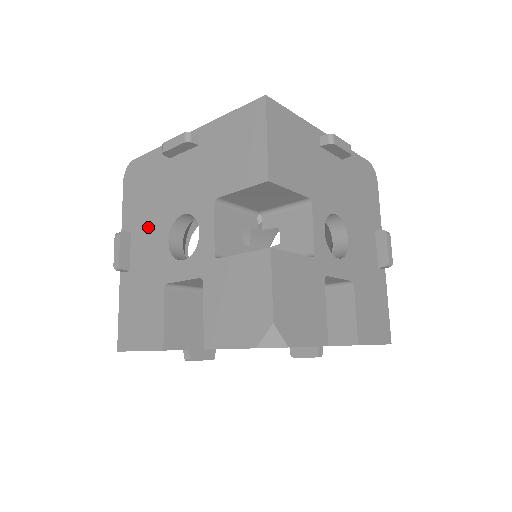
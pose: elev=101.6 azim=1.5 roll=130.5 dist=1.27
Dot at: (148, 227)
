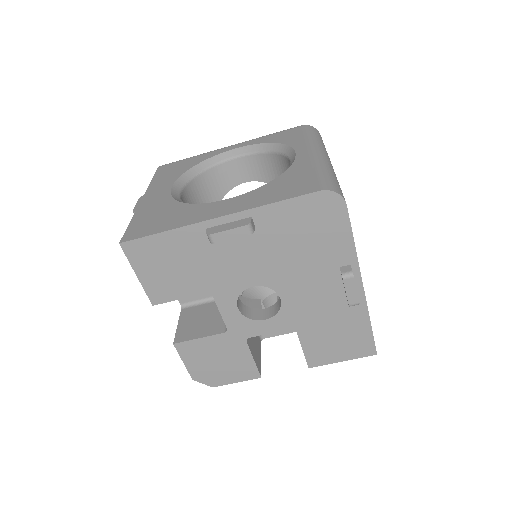
Dot at: occluded
